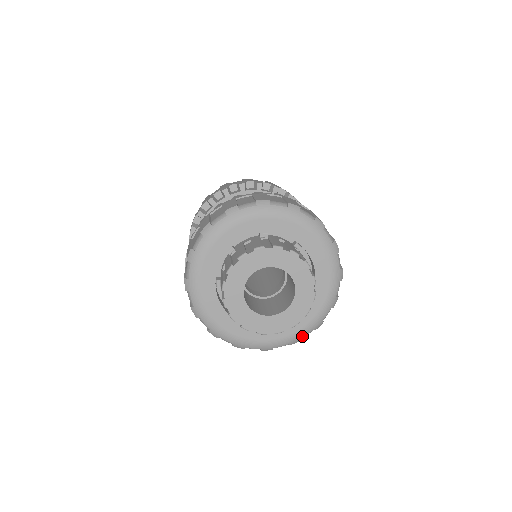
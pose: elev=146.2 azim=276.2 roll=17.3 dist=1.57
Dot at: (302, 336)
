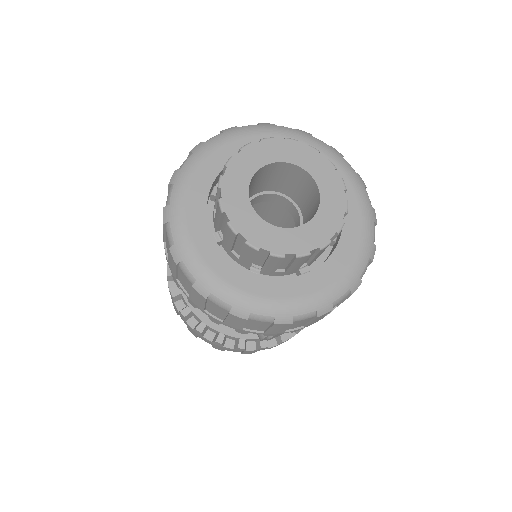
Dot at: (360, 271)
